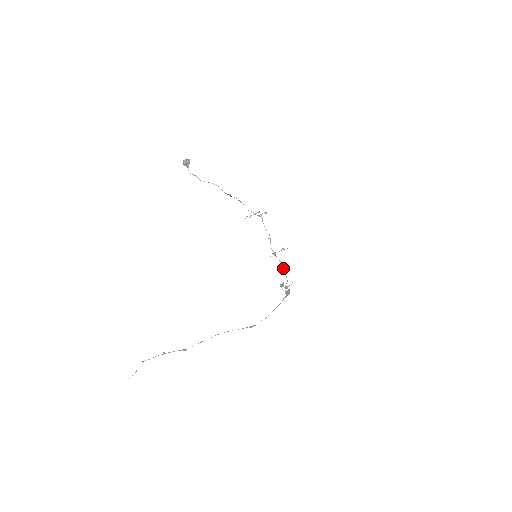
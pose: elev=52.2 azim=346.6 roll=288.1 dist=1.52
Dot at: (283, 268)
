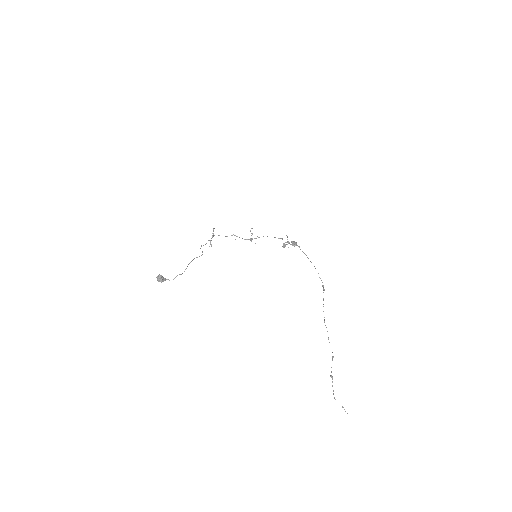
Dot at: occluded
